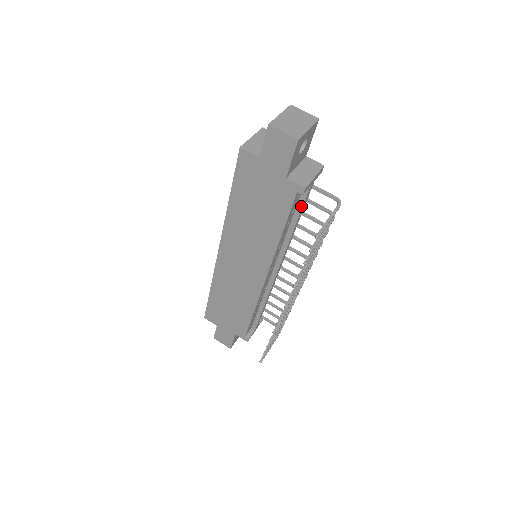
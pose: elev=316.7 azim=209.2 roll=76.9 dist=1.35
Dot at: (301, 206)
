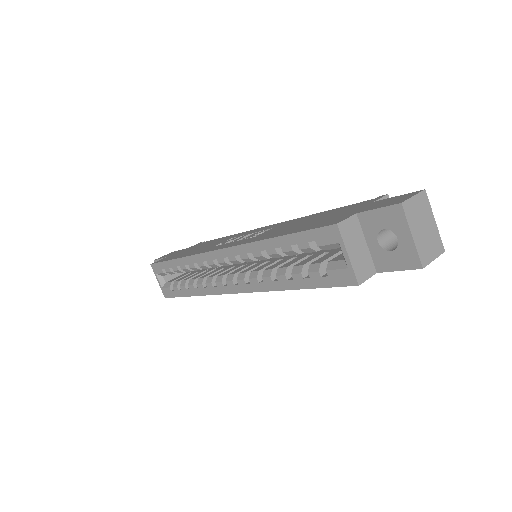
Dot at: occluded
